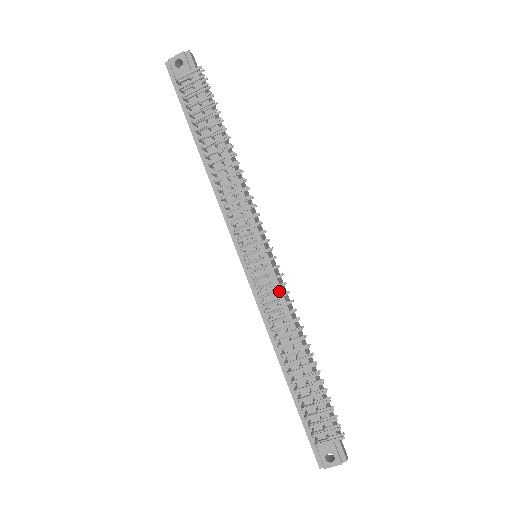
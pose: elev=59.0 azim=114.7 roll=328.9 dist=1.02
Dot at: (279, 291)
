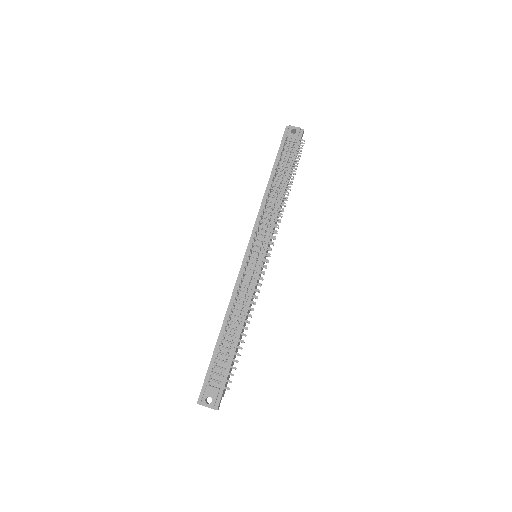
Dot at: occluded
